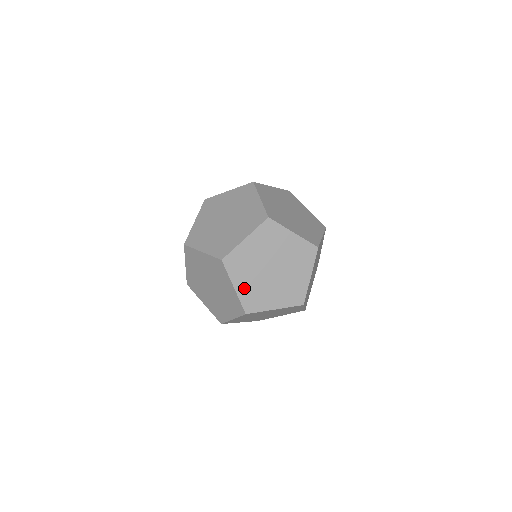
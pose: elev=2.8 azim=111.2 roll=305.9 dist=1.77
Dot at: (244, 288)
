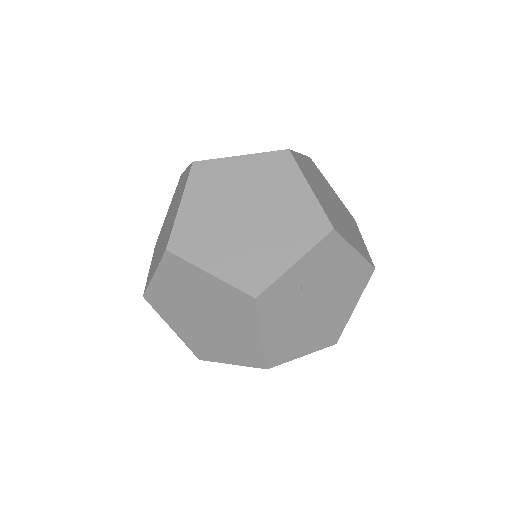
Dot at: (183, 332)
